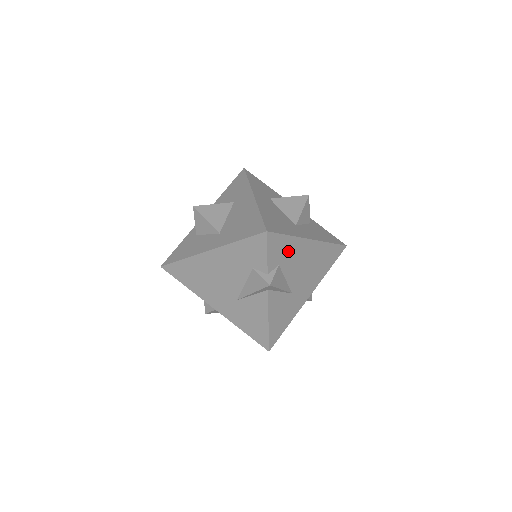
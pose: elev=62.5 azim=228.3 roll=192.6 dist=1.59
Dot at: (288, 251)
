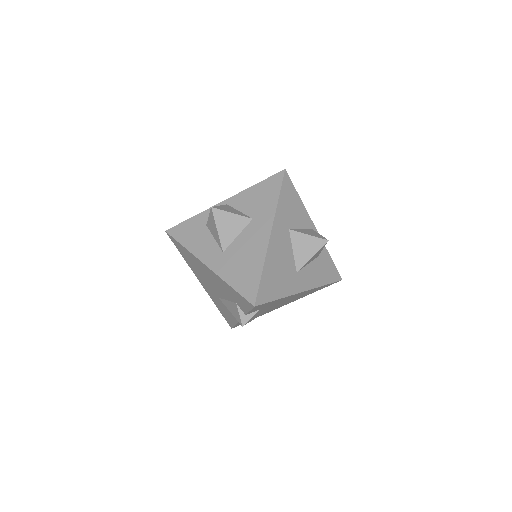
Dot at: (273, 303)
